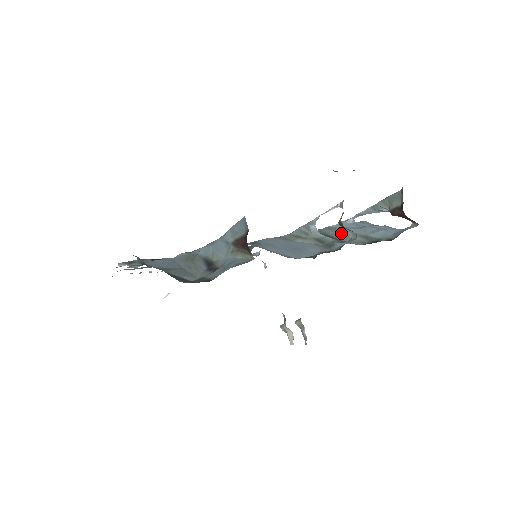
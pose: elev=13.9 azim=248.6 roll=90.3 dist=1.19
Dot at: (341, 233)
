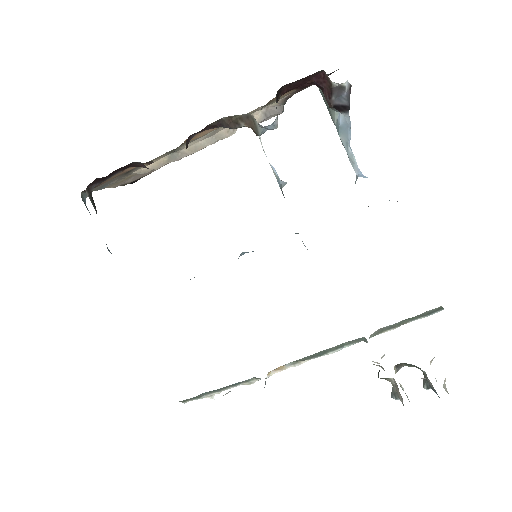
Dot at: occluded
